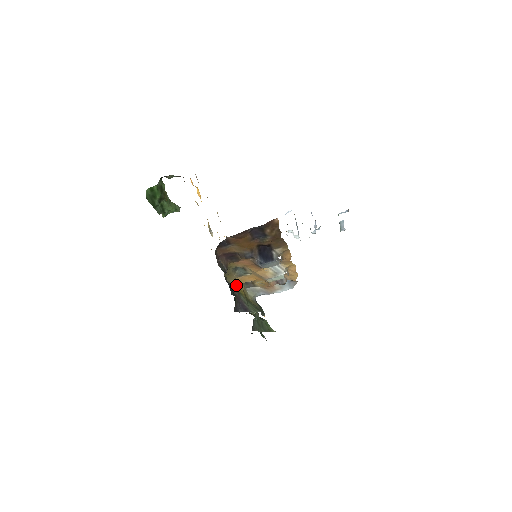
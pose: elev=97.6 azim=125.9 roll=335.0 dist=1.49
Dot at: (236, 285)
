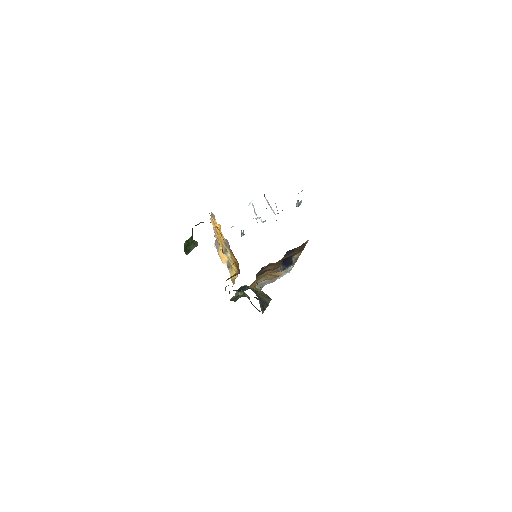
Dot at: (254, 288)
